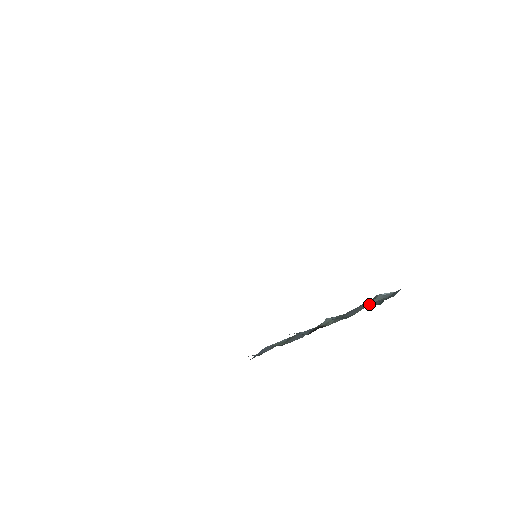
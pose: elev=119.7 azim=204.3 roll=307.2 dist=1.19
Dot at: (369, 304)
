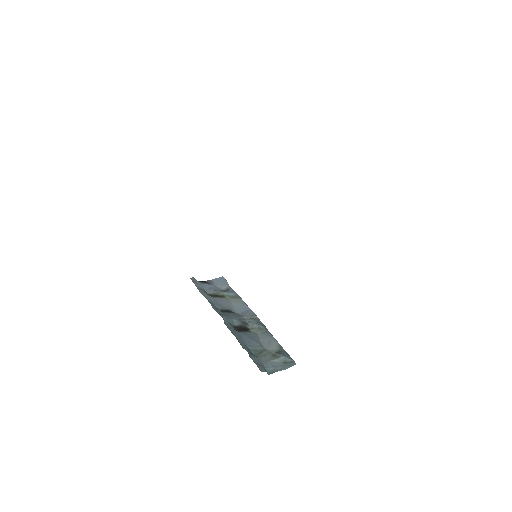
Dot at: (269, 362)
